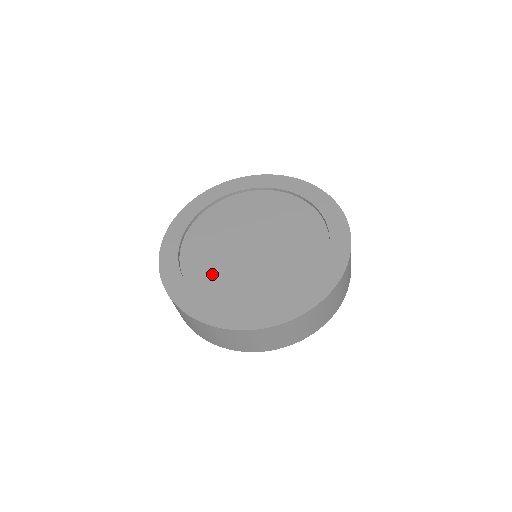
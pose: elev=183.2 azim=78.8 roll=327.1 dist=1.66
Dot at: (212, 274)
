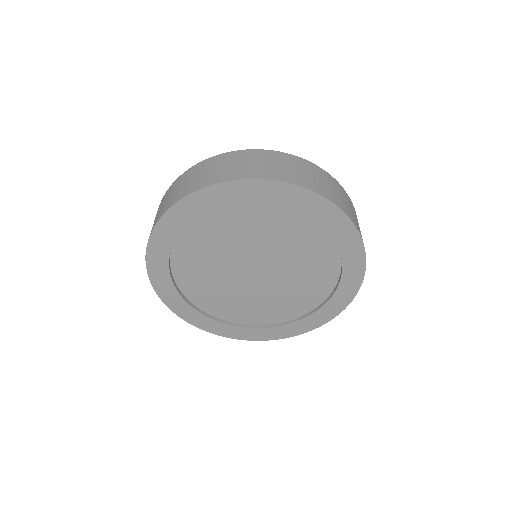
Dot at: occluded
